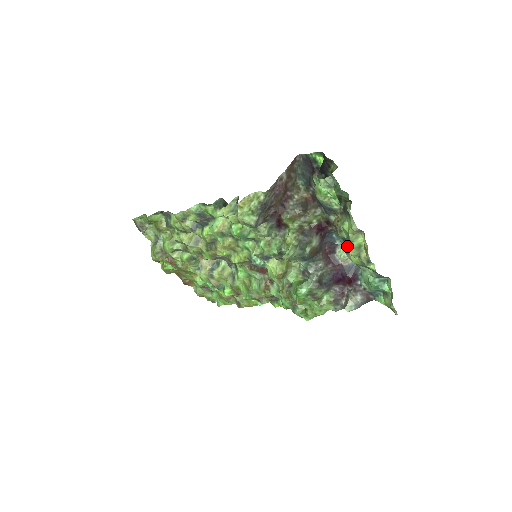
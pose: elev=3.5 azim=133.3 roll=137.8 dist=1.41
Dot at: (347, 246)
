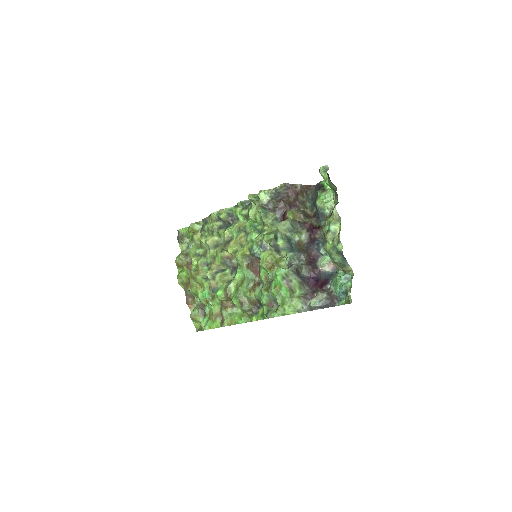
Dot at: (326, 233)
